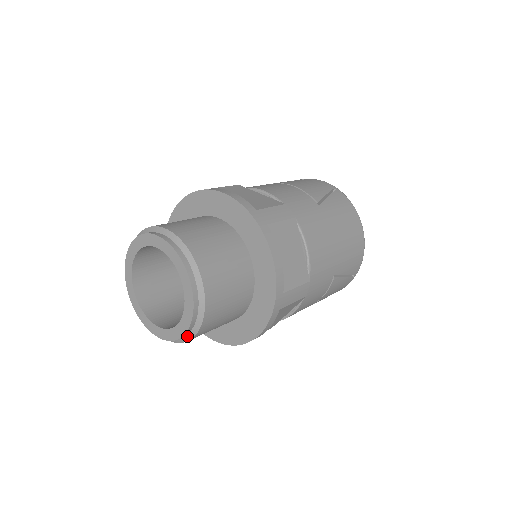
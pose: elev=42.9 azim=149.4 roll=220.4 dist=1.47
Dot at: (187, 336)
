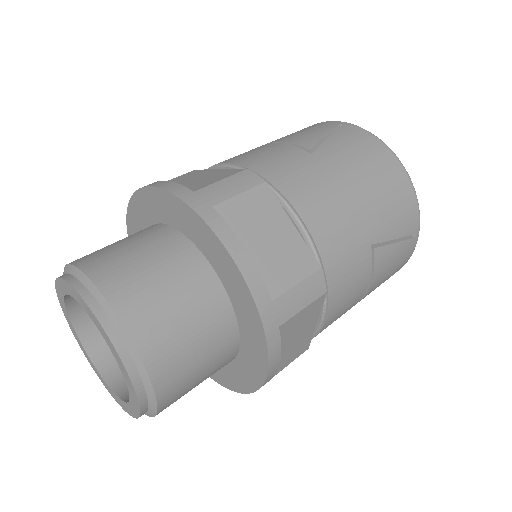
Dot at: (150, 407)
